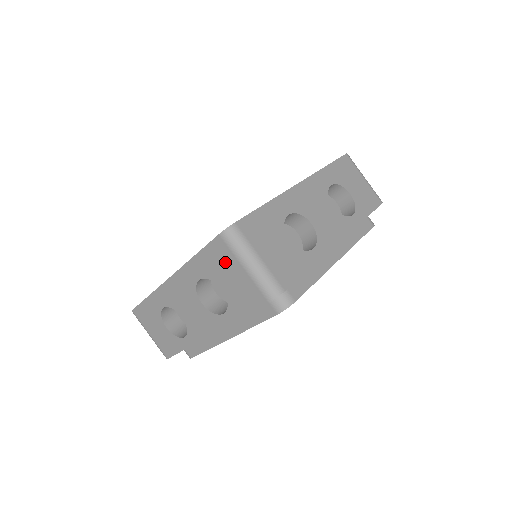
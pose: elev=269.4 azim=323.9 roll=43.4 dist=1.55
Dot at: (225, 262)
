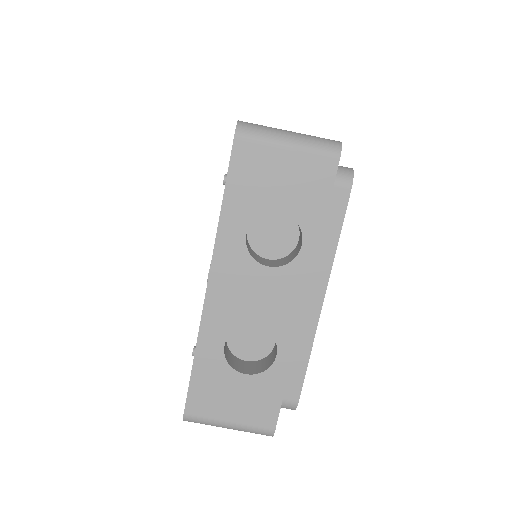
Dot at: (262, 167)
